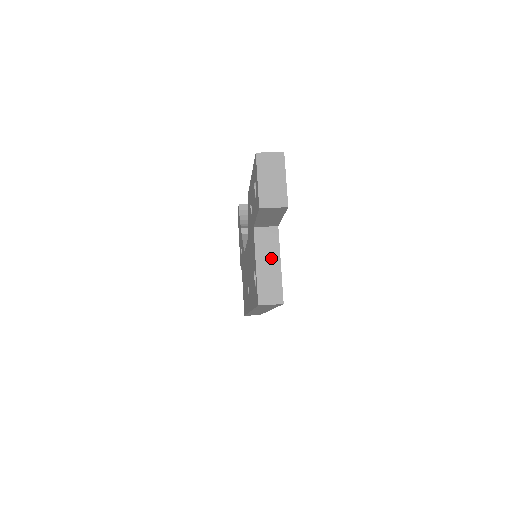
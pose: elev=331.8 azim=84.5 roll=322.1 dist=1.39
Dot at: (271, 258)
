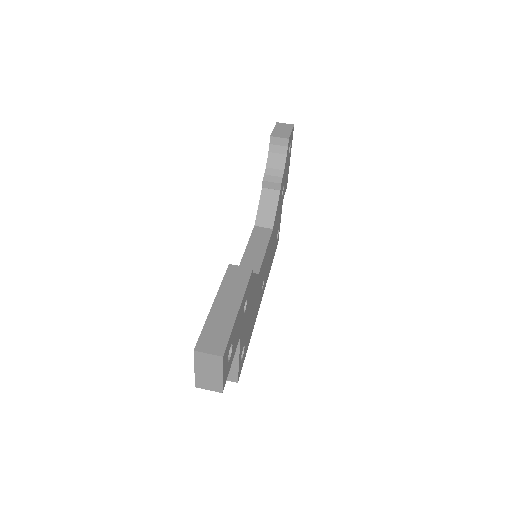
Dot at: occluded
